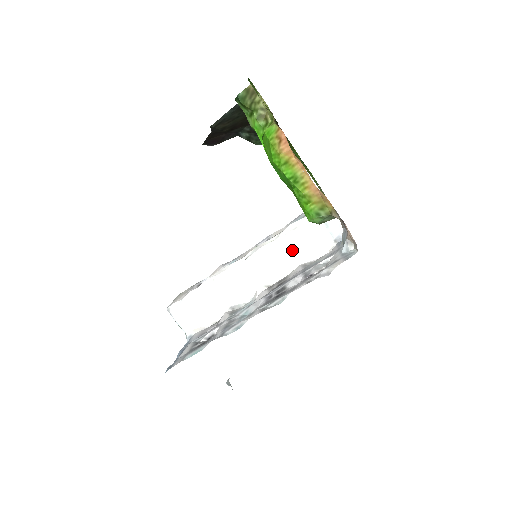
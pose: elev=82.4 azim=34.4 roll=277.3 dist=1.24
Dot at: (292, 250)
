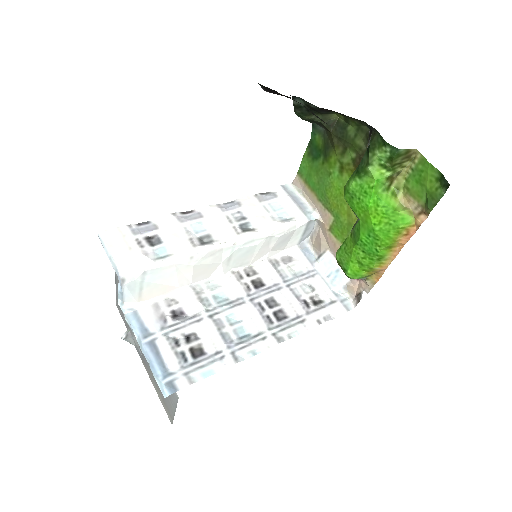
Dot at: (270, 246)
